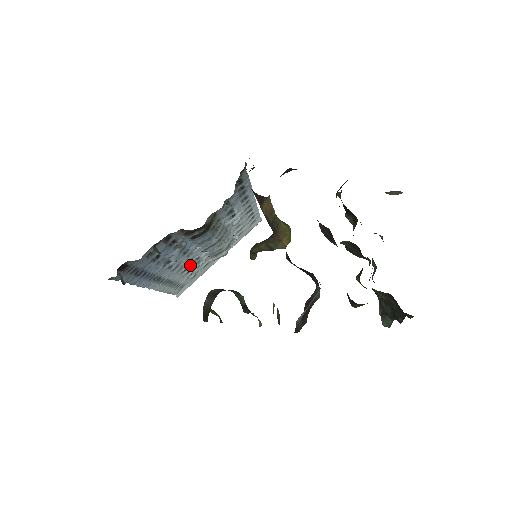
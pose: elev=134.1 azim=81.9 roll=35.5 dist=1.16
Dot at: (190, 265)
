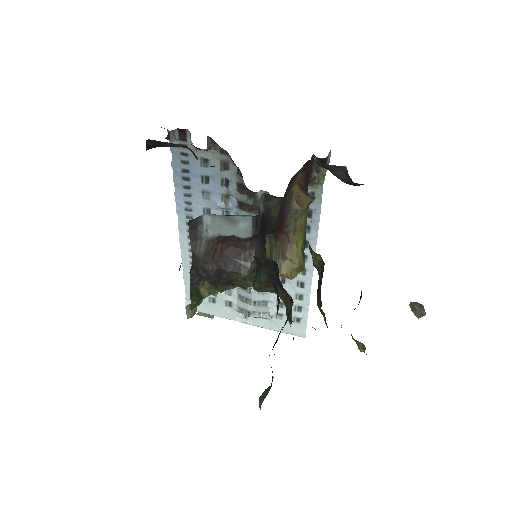
Dot at: occluded
